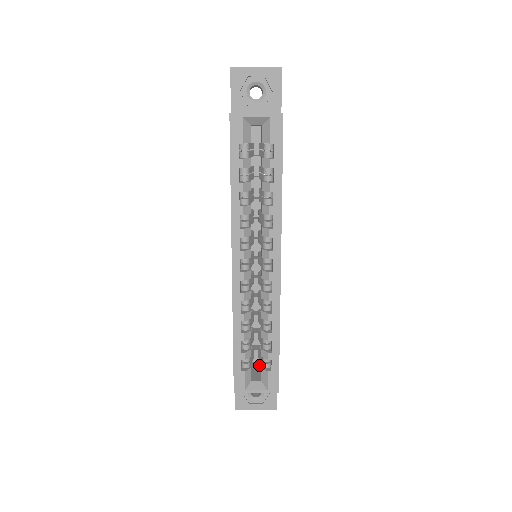
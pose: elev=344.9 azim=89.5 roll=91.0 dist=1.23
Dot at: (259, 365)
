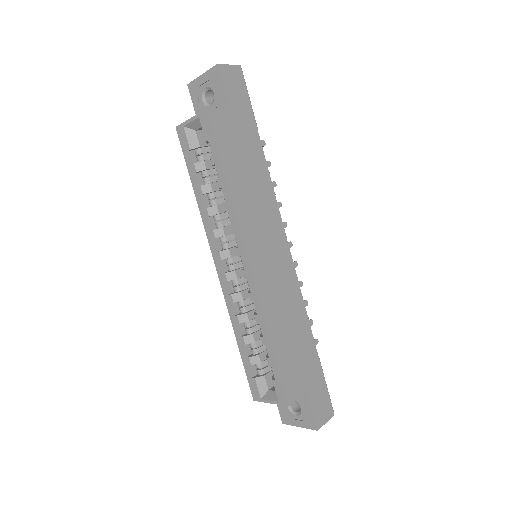
Dot at: occluded
